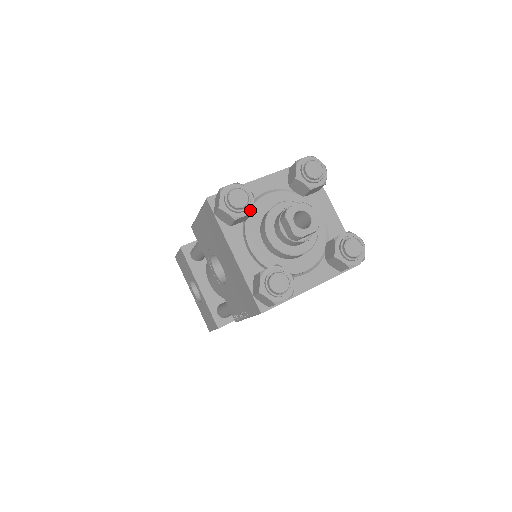
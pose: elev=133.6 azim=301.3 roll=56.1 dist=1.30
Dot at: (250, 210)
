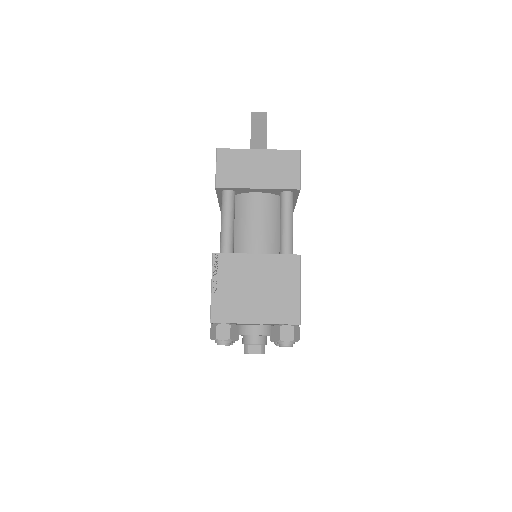
Dot at: occluded
